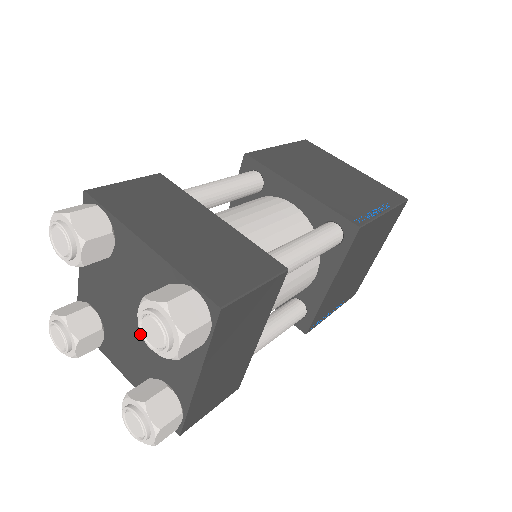
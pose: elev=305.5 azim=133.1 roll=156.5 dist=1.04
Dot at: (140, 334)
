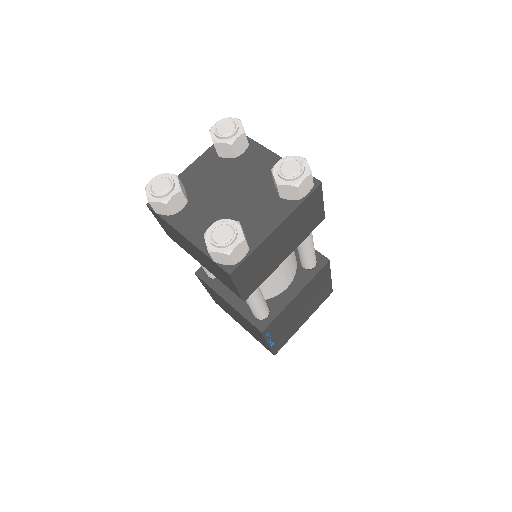
Dot at: (231, 203)
